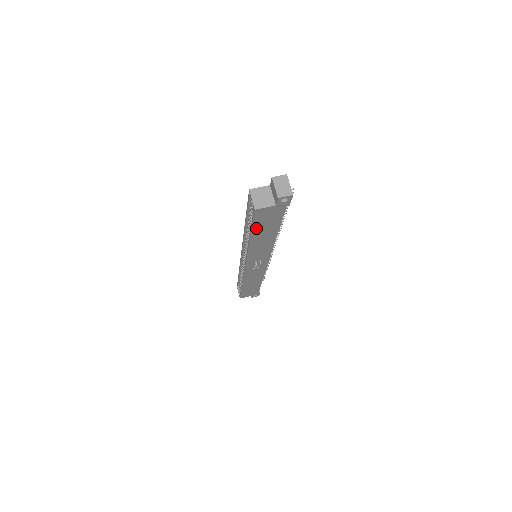
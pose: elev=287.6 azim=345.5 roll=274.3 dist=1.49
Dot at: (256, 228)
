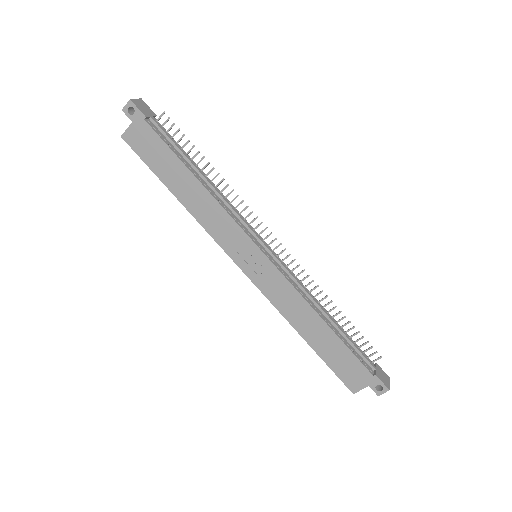
Dot at: (157, 170)
